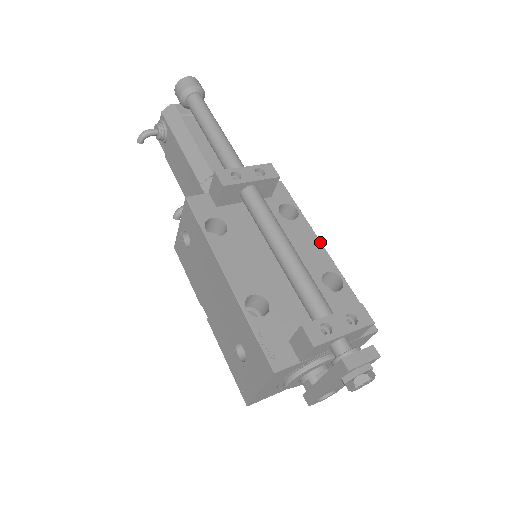
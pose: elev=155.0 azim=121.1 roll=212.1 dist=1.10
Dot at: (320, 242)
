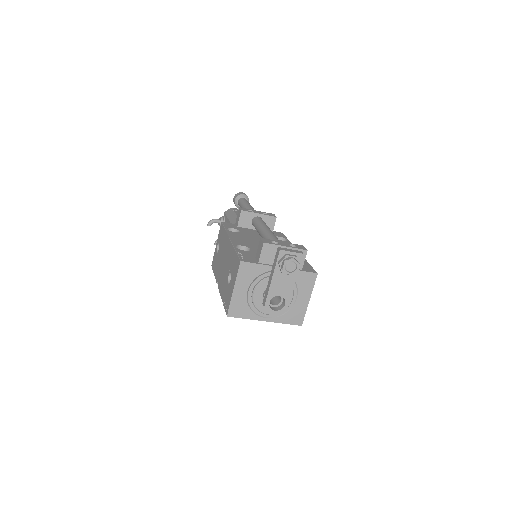
Dot at: occluded
